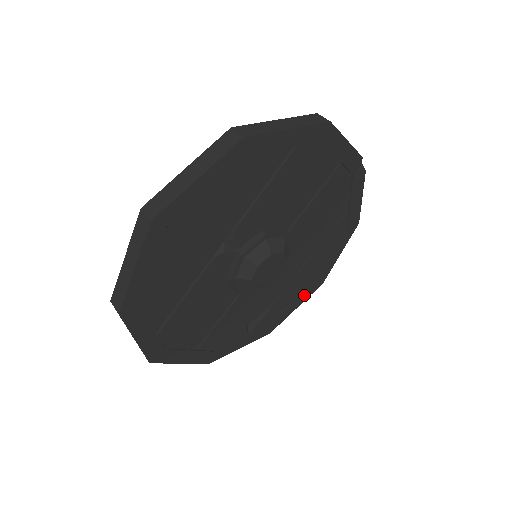
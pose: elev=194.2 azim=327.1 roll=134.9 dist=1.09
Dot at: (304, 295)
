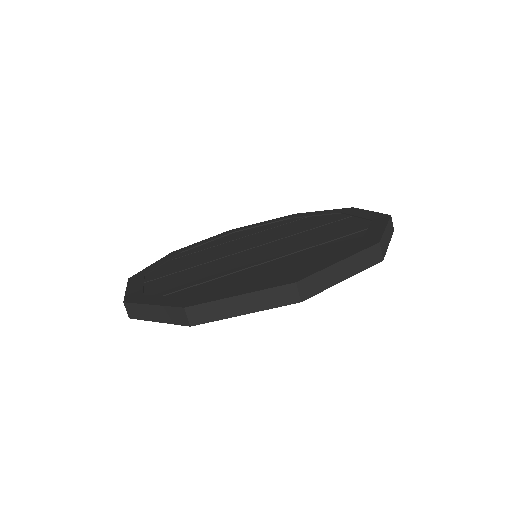
Dot at: occluded
